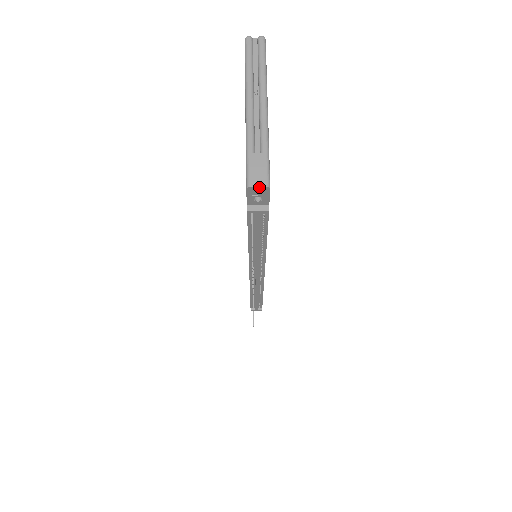
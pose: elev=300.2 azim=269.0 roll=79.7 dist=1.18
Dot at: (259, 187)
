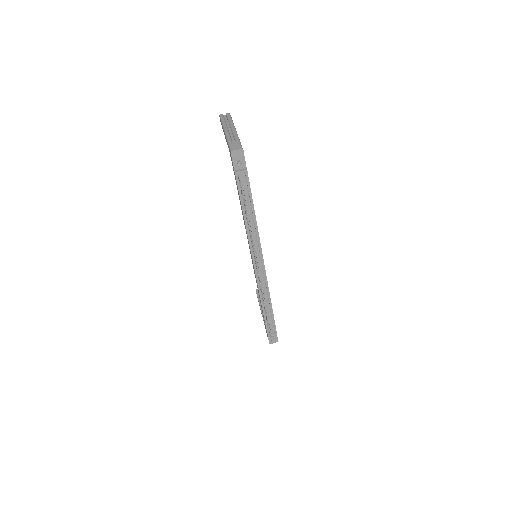
Dot at: (237, 150)
